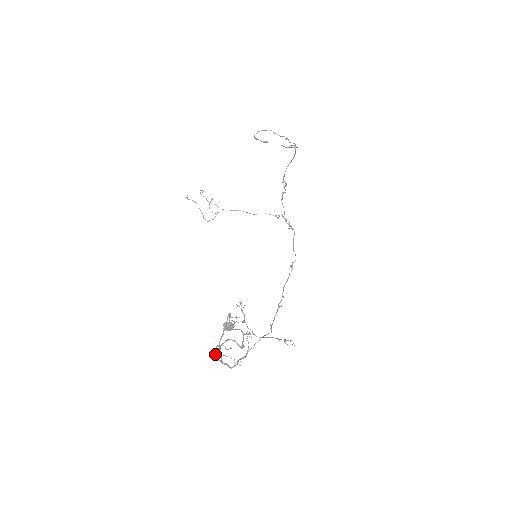
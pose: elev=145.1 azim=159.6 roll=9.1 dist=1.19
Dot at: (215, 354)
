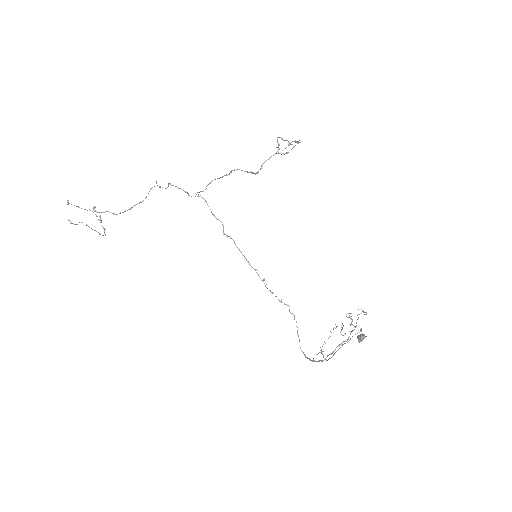
Dot at: occluded
